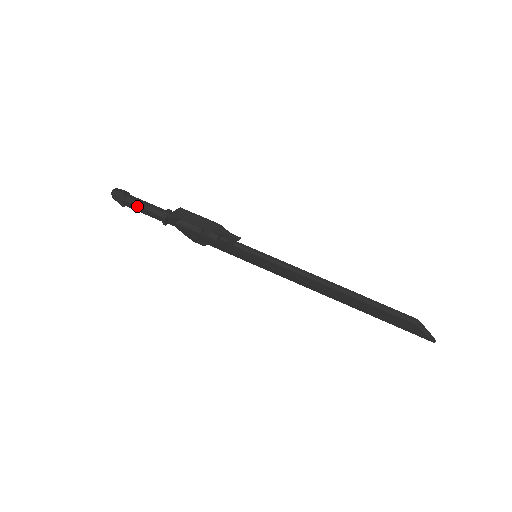
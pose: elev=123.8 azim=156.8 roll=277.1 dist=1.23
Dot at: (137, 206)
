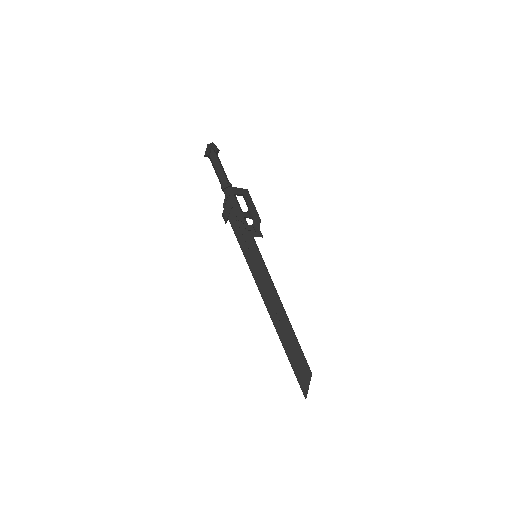
Dot at: (220, 163)
